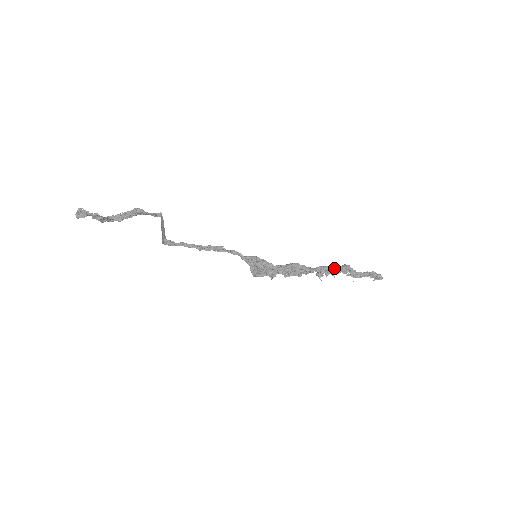
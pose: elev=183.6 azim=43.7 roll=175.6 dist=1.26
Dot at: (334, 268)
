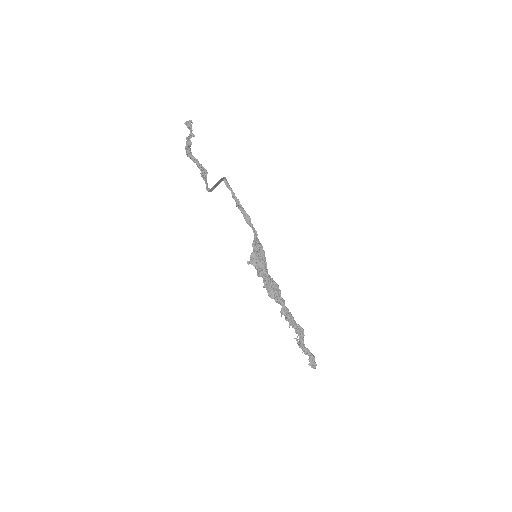
Dot at: (294, 320)
